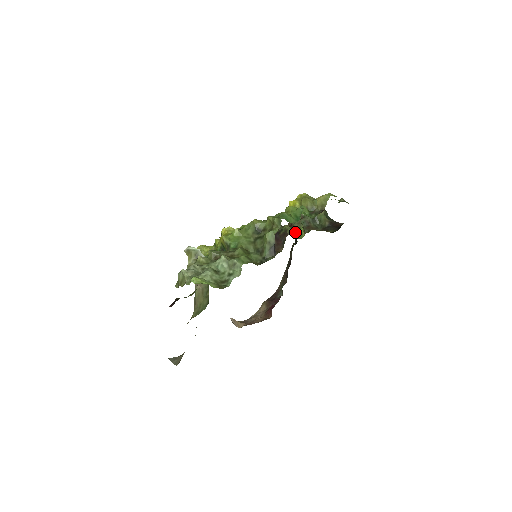
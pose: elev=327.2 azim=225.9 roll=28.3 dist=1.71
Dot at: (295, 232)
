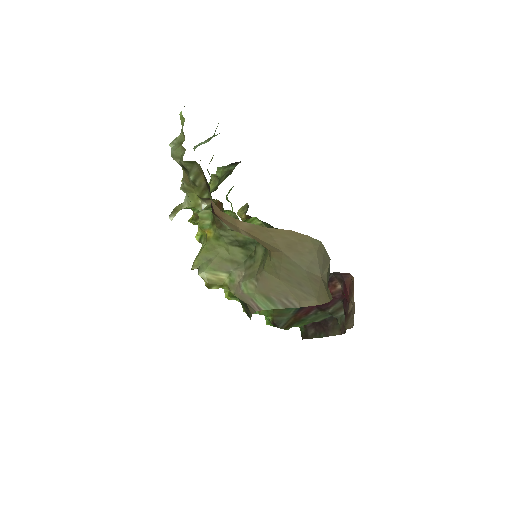
Dot at: occluded
